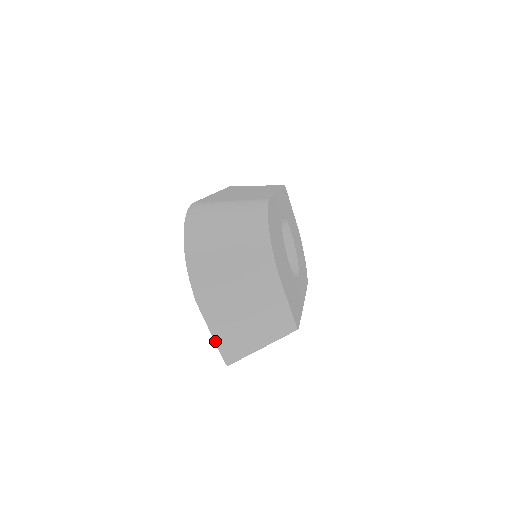
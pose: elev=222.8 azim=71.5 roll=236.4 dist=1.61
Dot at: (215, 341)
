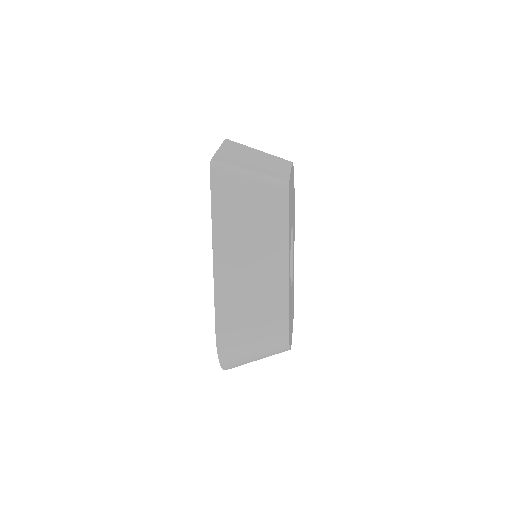
Dot at: occluded
